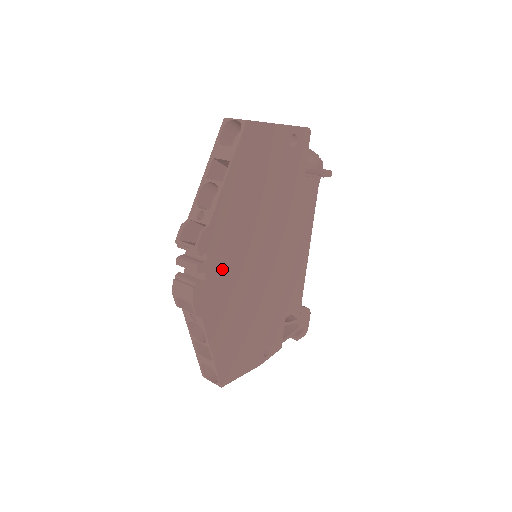
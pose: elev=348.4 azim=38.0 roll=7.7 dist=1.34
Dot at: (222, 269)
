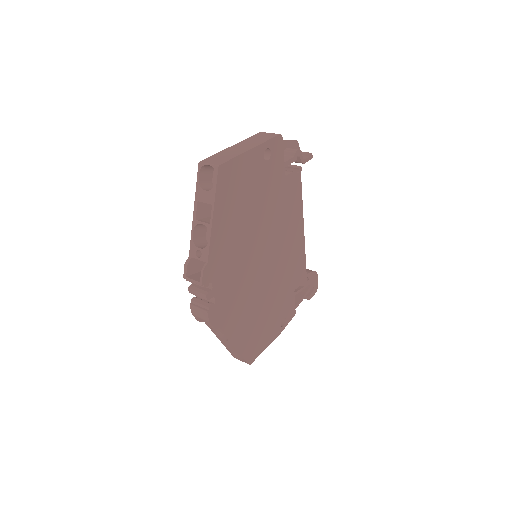
Dot at: (228, 287)
